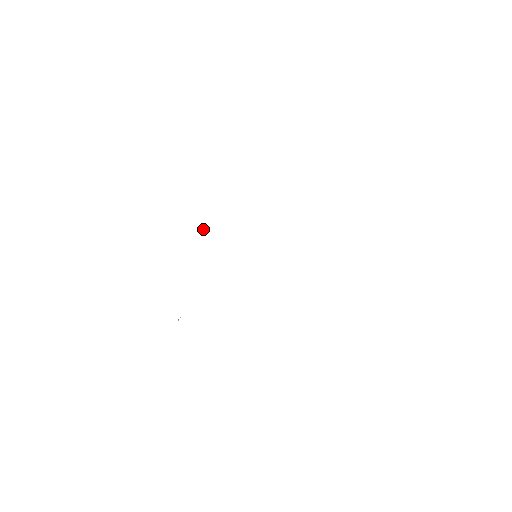
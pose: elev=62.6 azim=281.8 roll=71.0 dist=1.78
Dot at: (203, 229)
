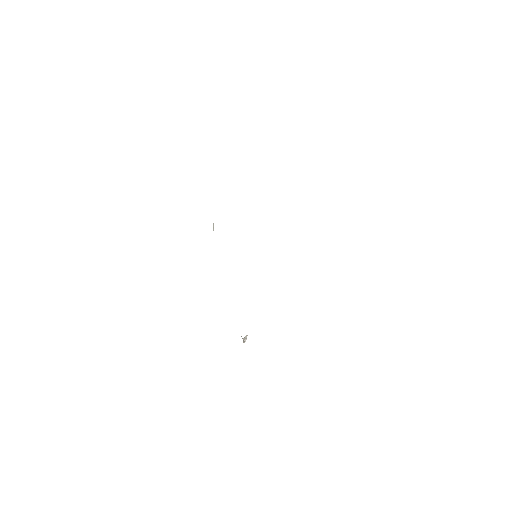
Dot at: (213, 225)
